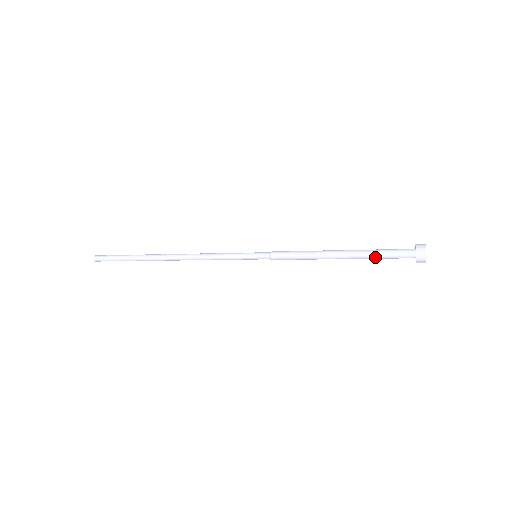
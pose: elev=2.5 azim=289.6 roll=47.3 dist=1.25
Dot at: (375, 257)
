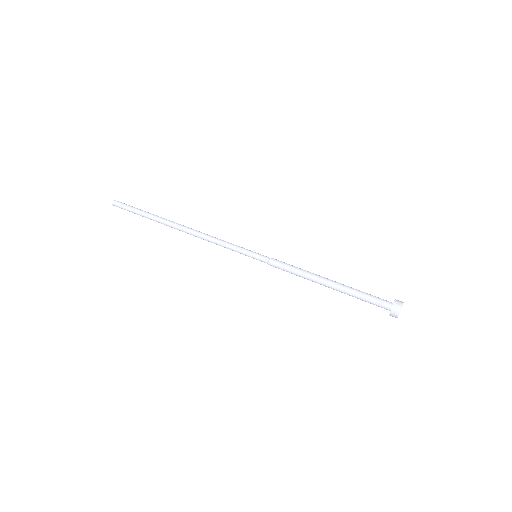
Dot at: (357, 297)
